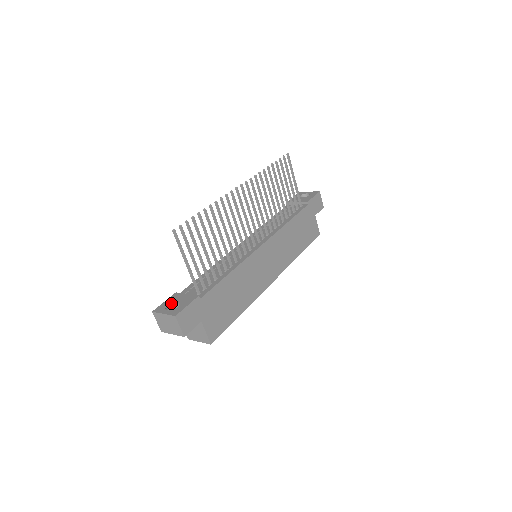
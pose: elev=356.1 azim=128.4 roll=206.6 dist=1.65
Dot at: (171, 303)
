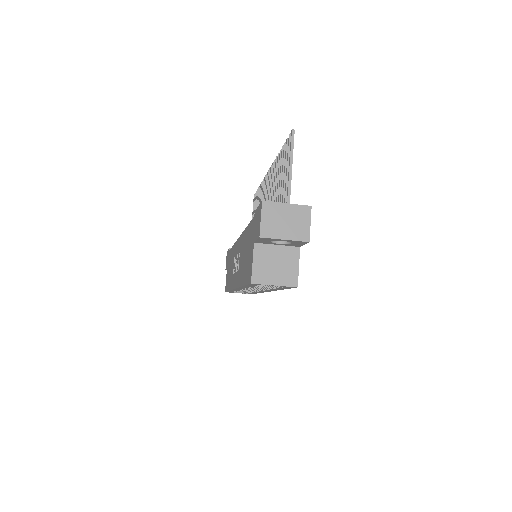
Dot at: occluded
